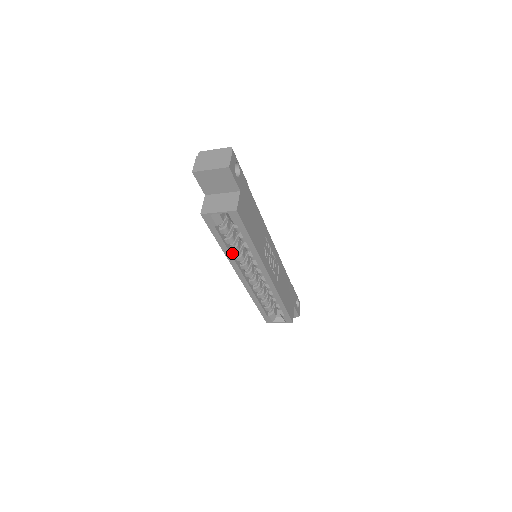
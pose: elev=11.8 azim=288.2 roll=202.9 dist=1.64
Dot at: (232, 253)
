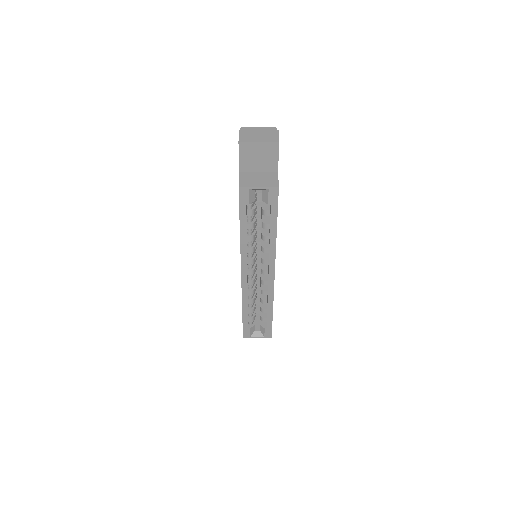
Dot at: (247, 242)
